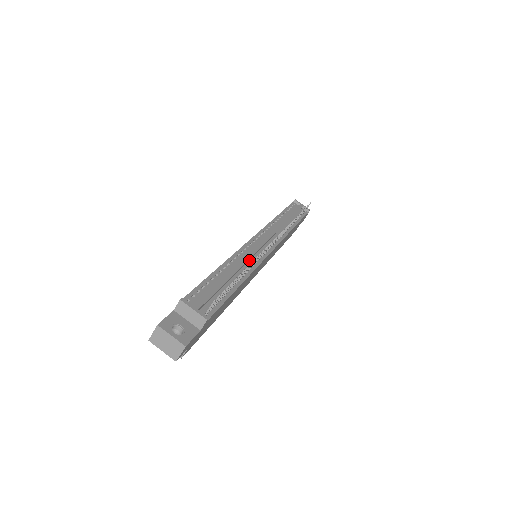
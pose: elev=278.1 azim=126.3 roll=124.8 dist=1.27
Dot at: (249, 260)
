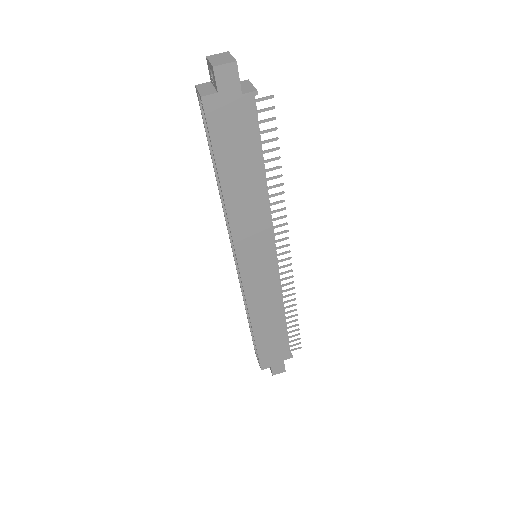
Dot at: occluded
